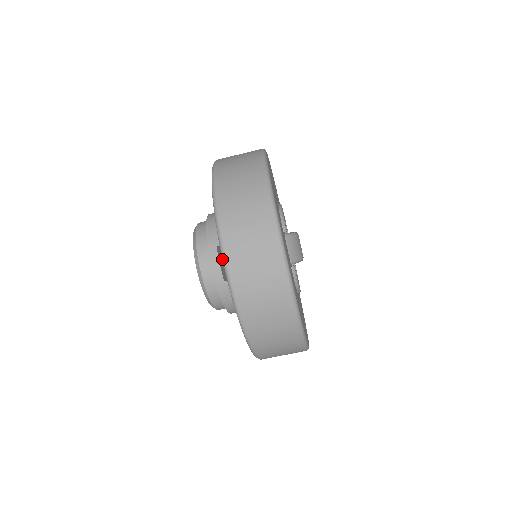
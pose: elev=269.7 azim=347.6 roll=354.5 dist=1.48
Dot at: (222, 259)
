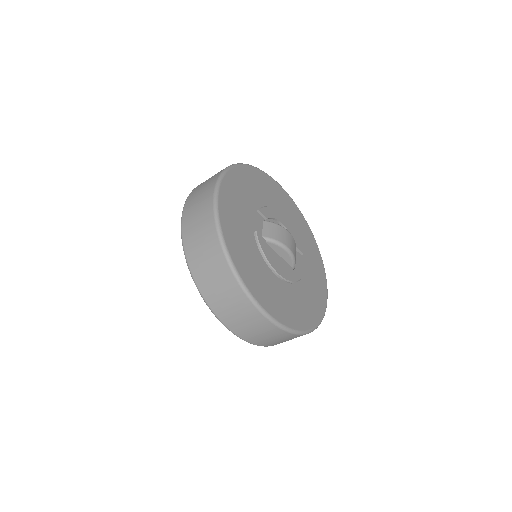
Dot at: occluded
